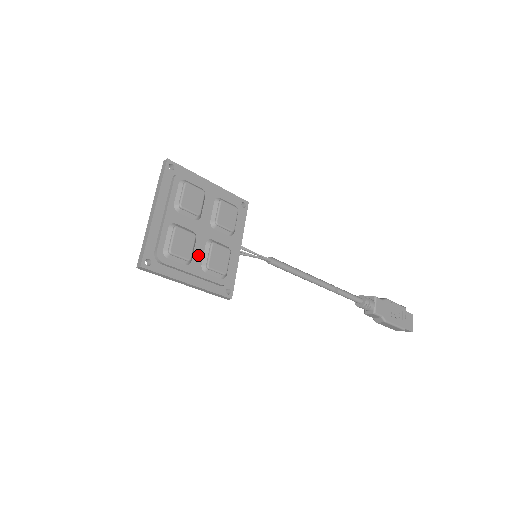
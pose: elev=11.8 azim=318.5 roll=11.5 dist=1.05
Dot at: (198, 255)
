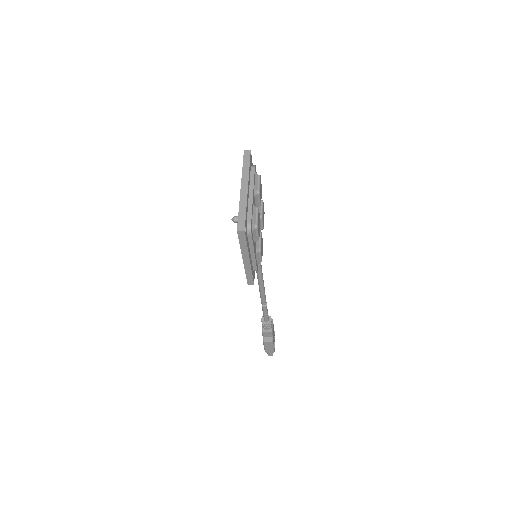
Dot at: occluded
